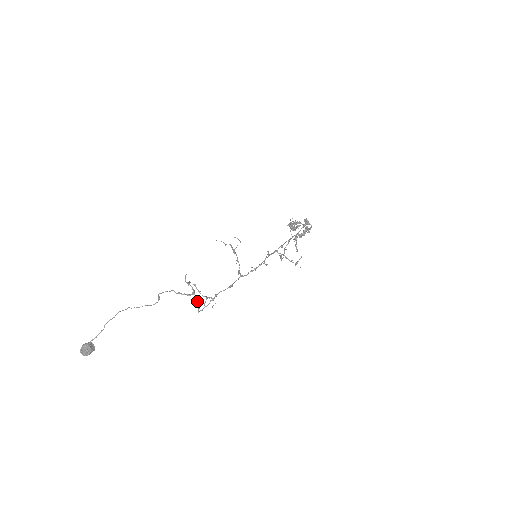
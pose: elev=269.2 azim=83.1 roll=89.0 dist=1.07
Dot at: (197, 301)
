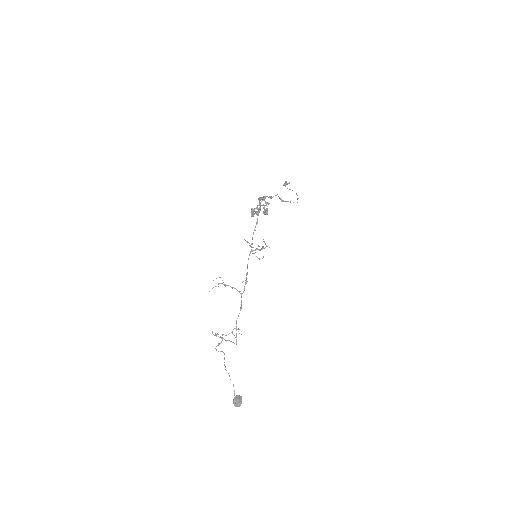
Dot at: occluded
